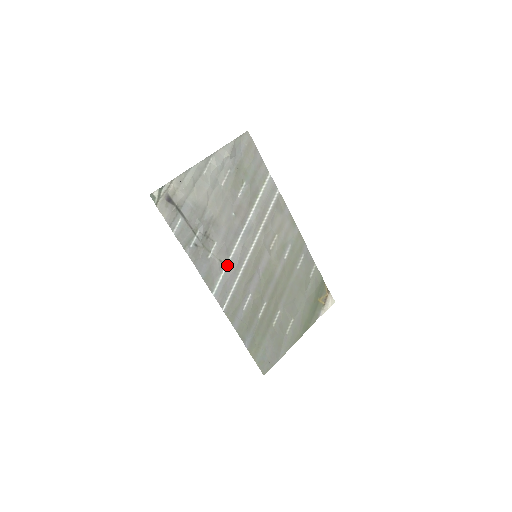
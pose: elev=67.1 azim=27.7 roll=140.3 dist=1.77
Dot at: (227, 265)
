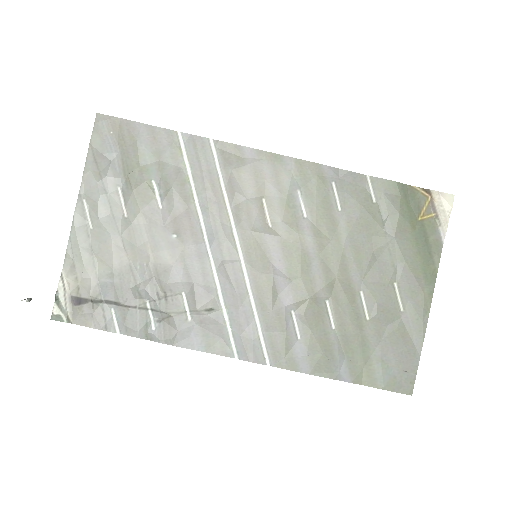
Dot at: (223, 306)
